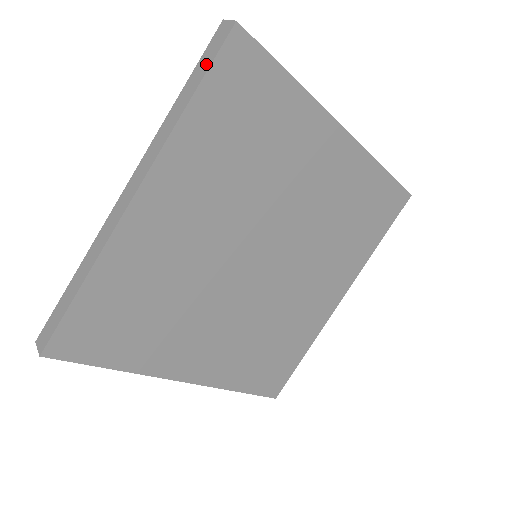
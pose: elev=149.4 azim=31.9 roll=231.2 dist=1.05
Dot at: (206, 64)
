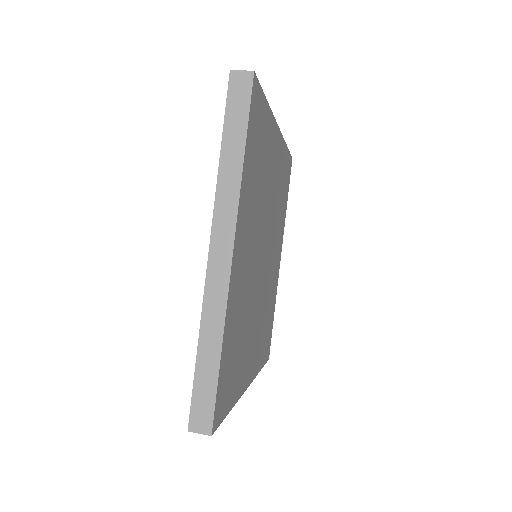
Dot at: (241, 115)
